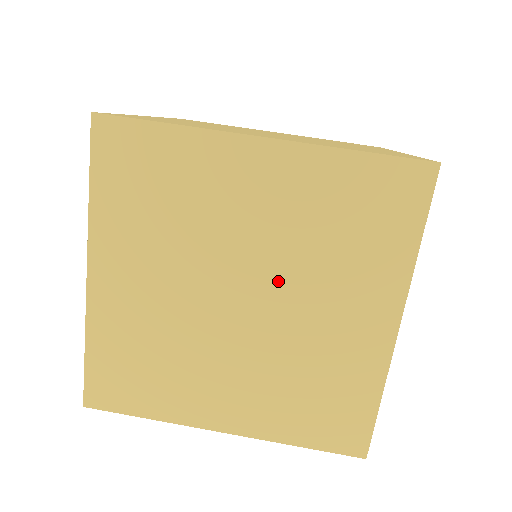
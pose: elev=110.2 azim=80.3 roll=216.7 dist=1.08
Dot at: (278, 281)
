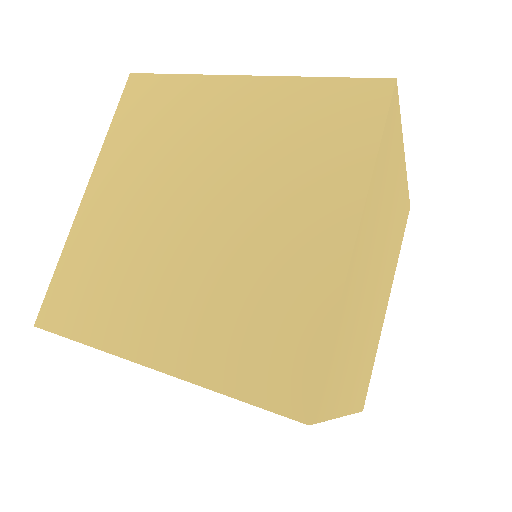
Dot at: (238, 193)
